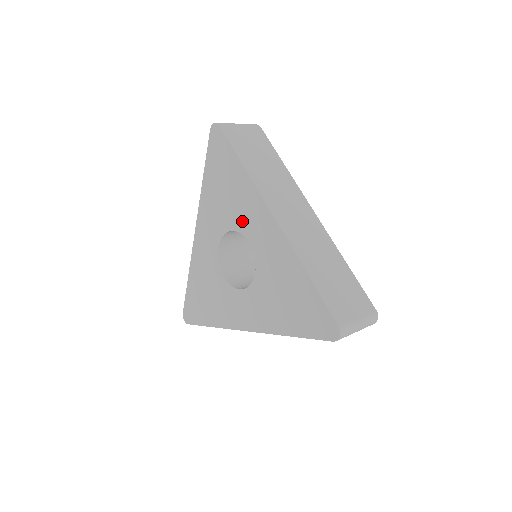
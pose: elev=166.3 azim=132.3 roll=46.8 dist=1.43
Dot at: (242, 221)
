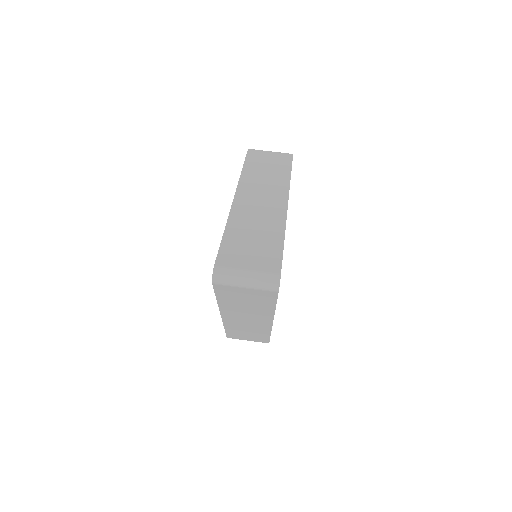
Dot at: occluded
